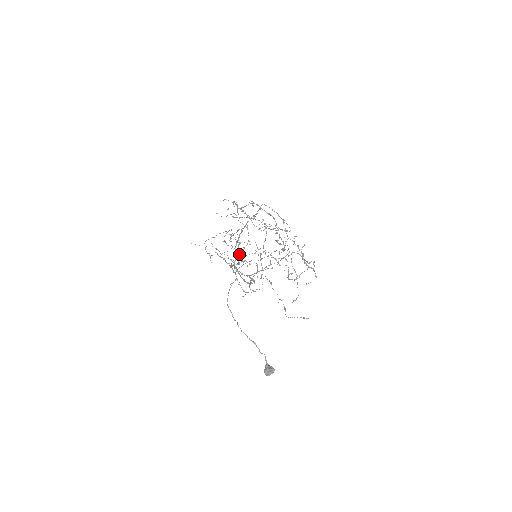
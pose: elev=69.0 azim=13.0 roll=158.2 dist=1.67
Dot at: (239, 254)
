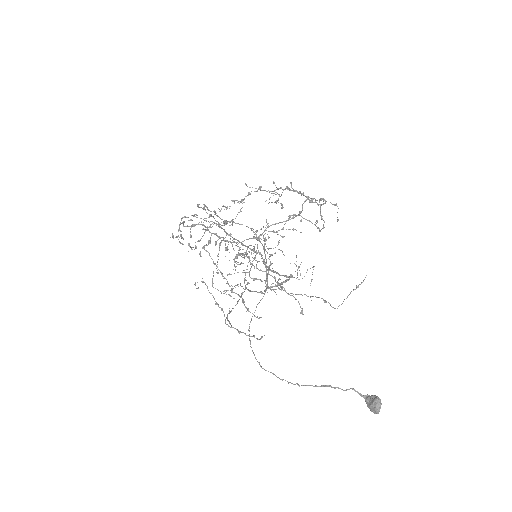
Dot at: (265, 244)
